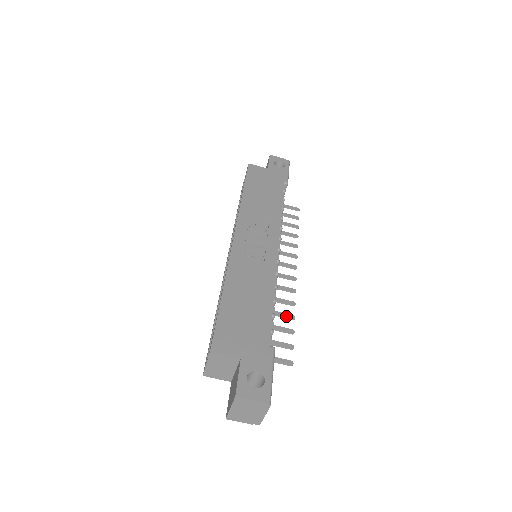
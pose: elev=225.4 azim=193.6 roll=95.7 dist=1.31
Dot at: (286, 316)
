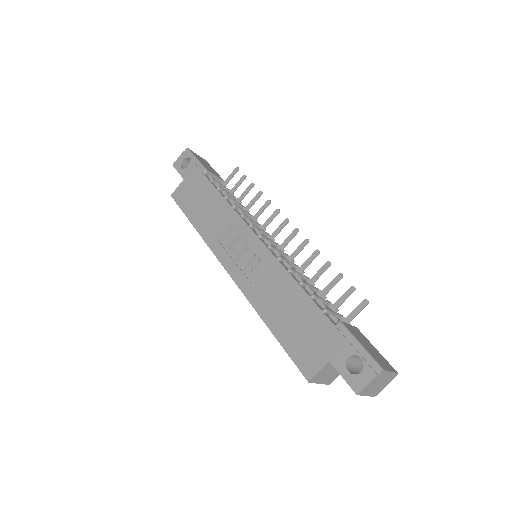
Dot at: (323, 270)
